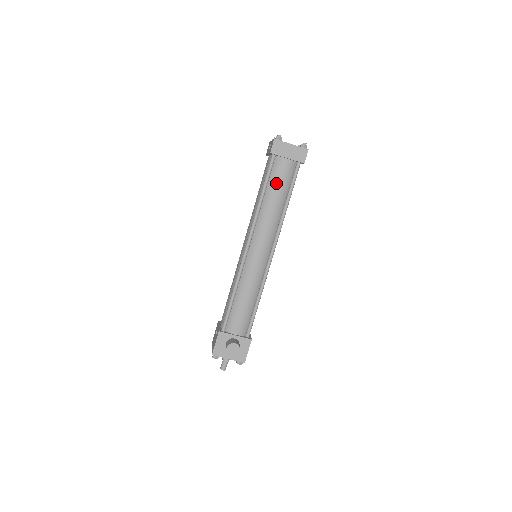
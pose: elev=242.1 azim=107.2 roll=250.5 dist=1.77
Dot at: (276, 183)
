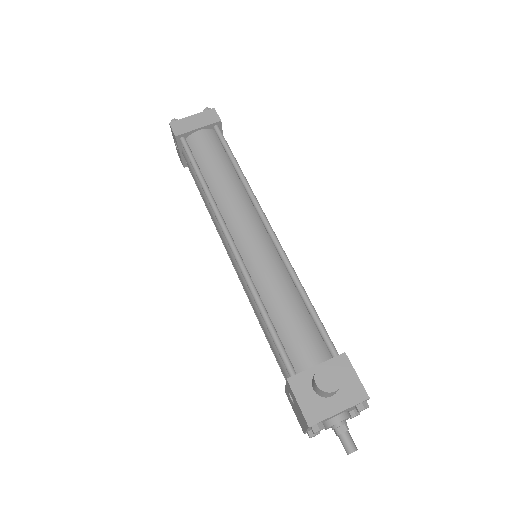
Dot at: (207, 158)
